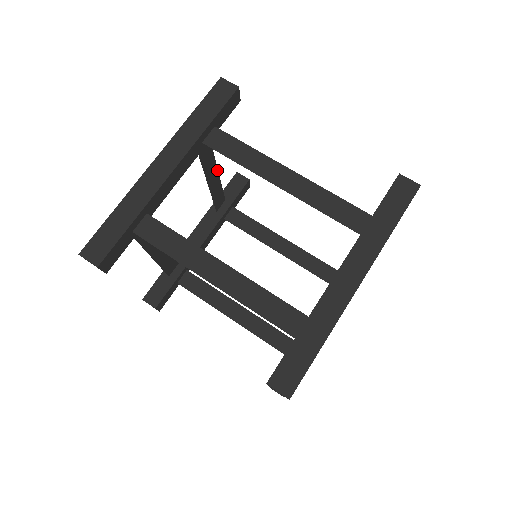
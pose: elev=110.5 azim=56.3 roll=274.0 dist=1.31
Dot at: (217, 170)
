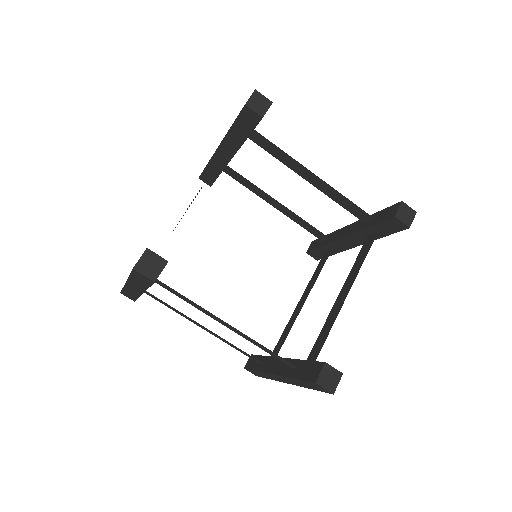
Dot at: occluded
